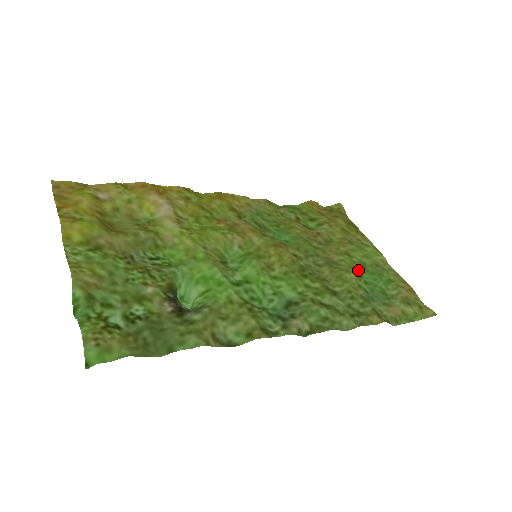
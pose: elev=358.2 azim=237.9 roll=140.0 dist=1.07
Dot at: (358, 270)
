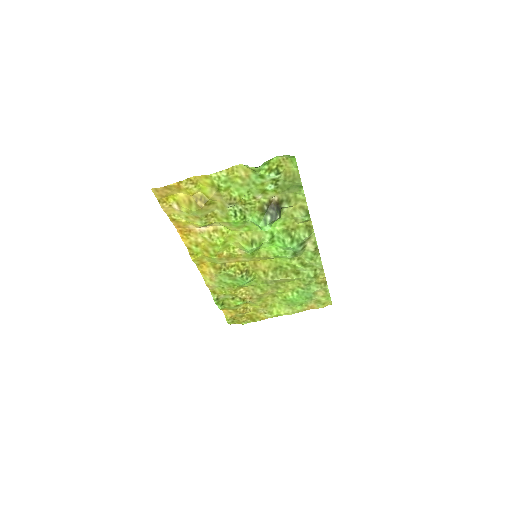
Dot at: (287, 295)
